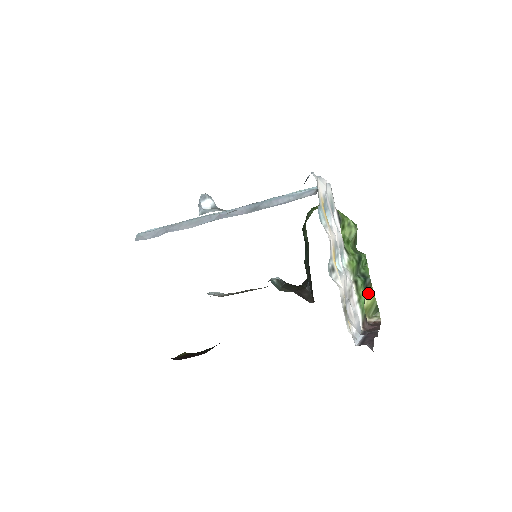
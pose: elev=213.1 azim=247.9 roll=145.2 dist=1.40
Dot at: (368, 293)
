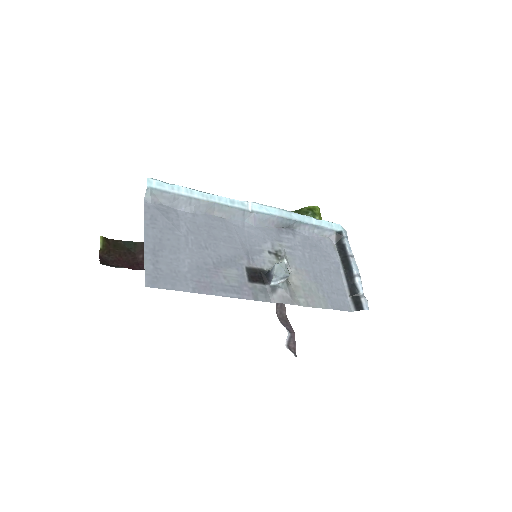
Dot at: occluded
